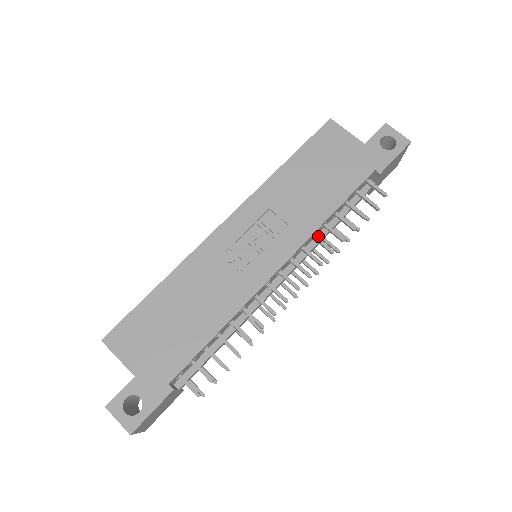
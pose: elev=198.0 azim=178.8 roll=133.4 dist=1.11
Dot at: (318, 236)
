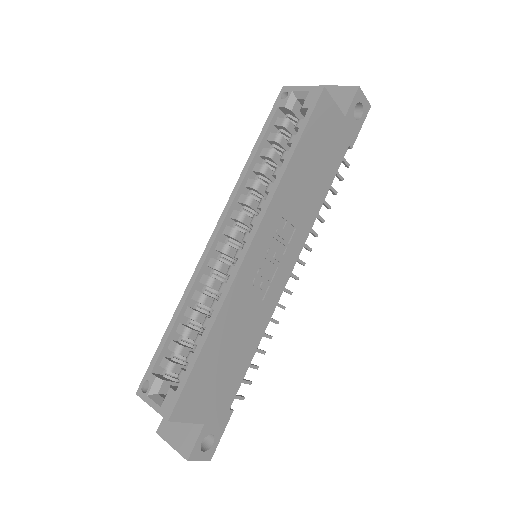
Dot at: occluded
